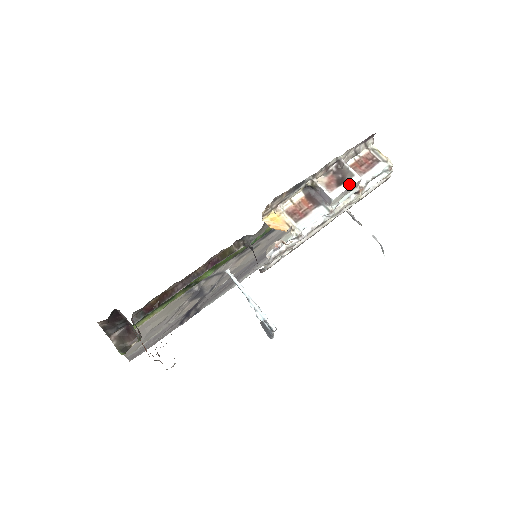
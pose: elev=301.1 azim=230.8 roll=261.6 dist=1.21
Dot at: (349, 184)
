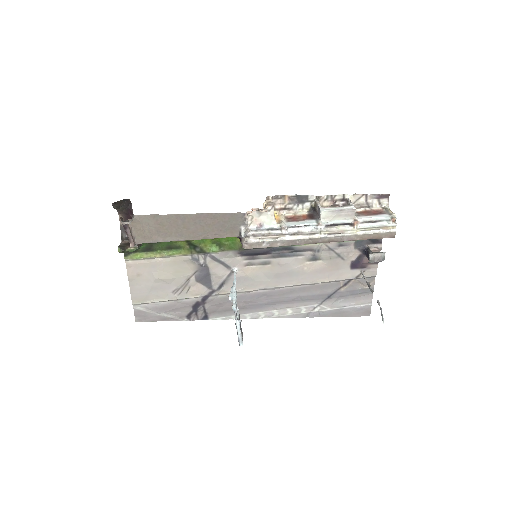
Dot at: (342, 208)
